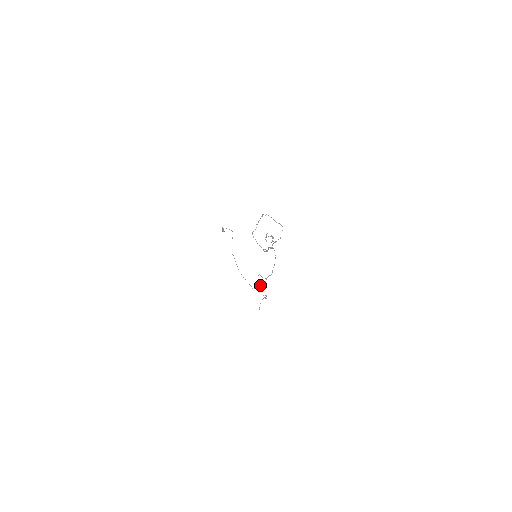
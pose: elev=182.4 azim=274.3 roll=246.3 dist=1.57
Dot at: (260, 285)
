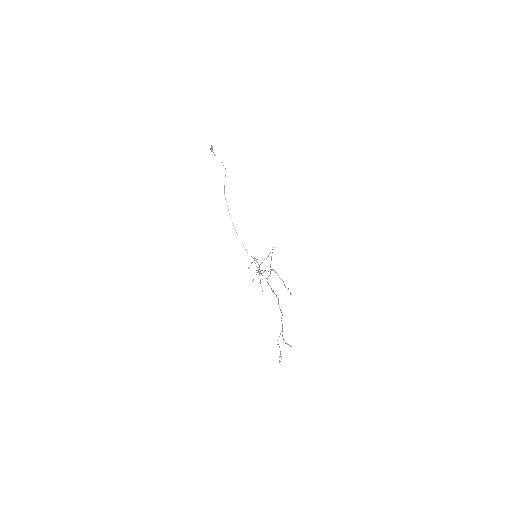
Dot at: (255, 263)
